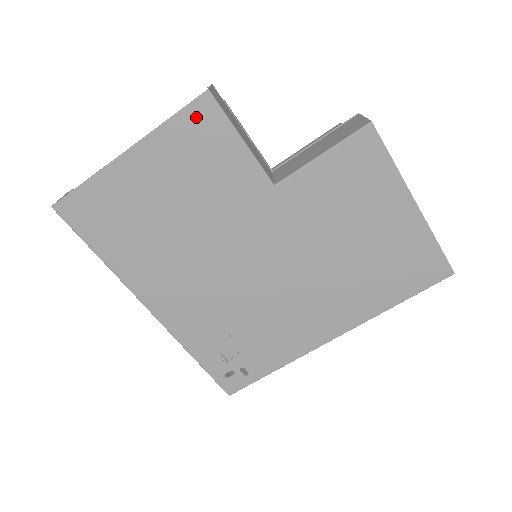
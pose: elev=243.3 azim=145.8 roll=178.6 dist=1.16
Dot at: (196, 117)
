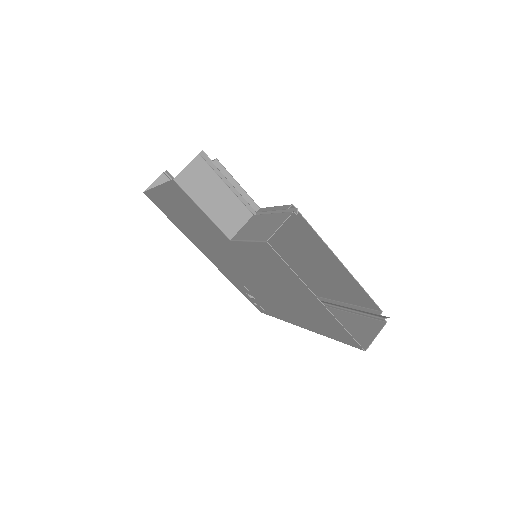
Dot at: (175, 189)
